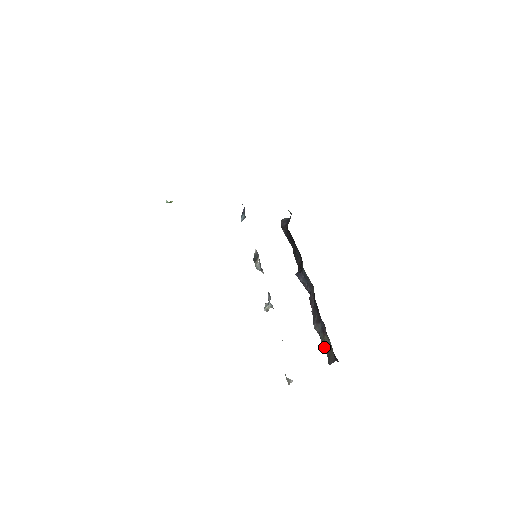
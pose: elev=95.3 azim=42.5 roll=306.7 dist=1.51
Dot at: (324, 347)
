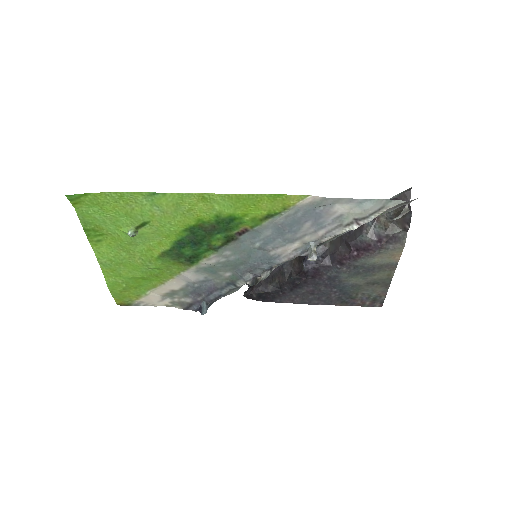
Dot at: (392, 233)
